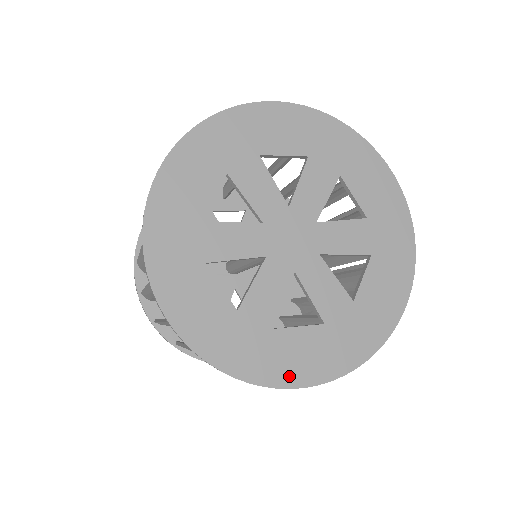
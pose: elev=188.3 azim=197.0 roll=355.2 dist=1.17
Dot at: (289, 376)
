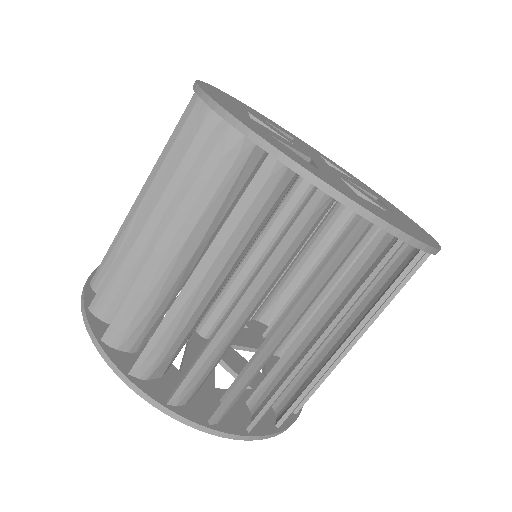
Dot at: (400, 228)
